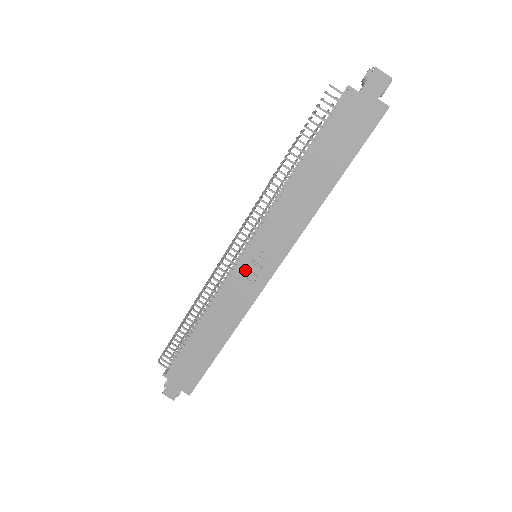
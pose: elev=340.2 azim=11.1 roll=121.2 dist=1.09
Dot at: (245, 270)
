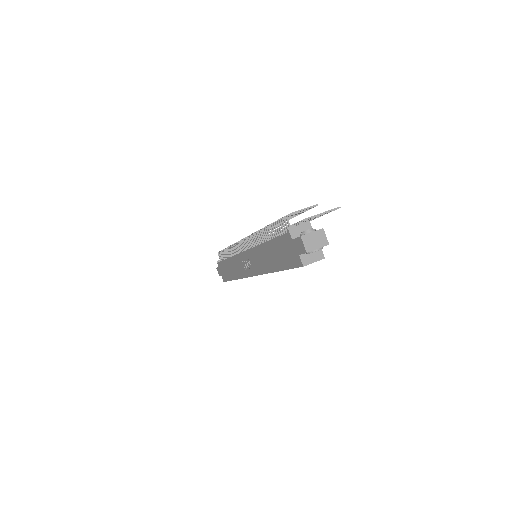
Dot at: (243, 259)
